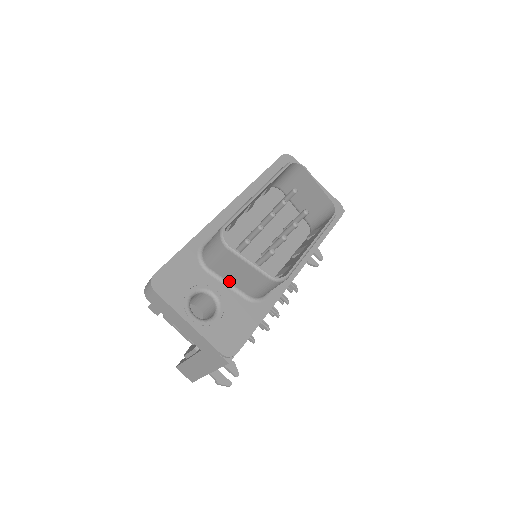
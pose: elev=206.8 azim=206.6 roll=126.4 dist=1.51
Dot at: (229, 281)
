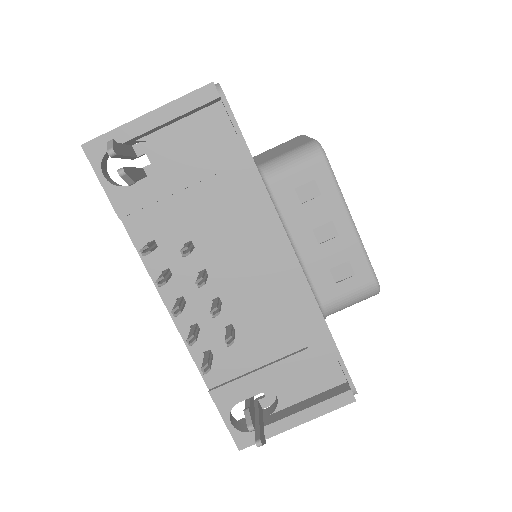
Dot at: (258, 160)
